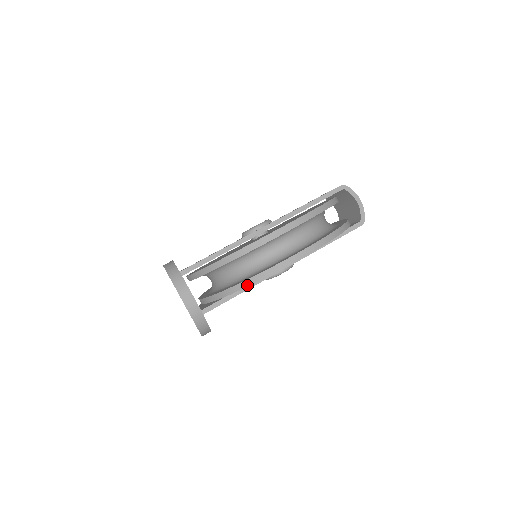
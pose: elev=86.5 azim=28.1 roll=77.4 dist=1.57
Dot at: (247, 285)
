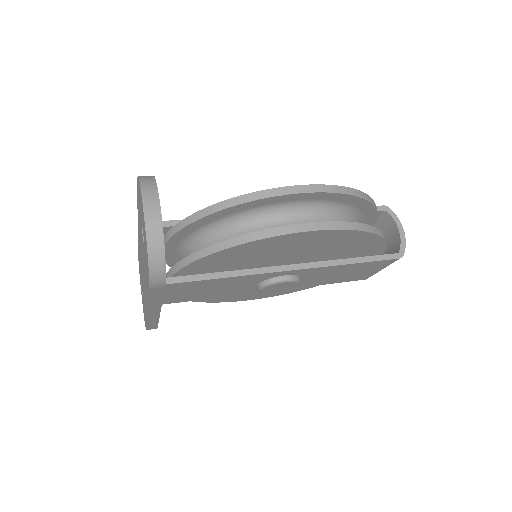
Dot at: (237, 243)
